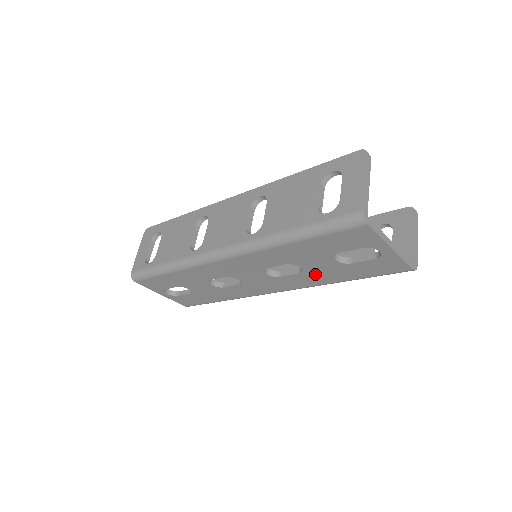
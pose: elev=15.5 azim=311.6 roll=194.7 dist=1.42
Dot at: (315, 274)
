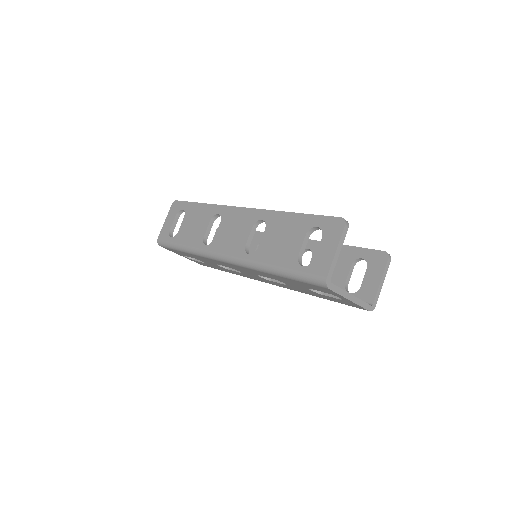
Dot at: (297, 288)
